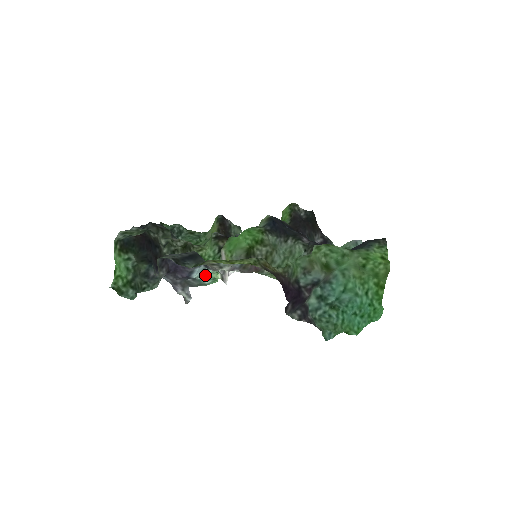
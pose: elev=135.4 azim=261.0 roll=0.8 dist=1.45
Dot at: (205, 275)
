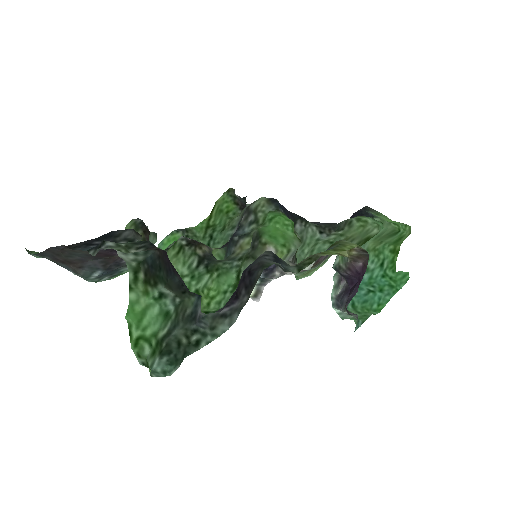
Dot at: occluded
